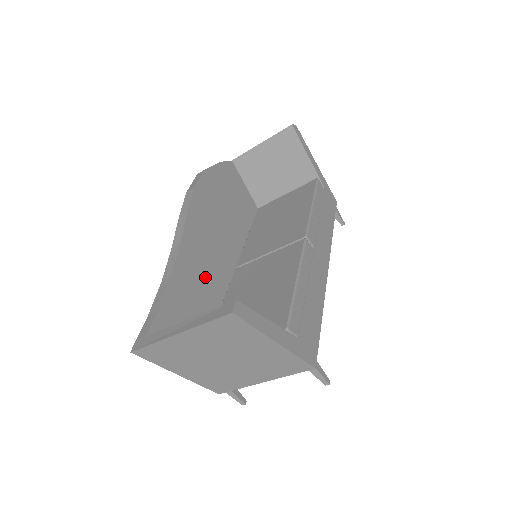
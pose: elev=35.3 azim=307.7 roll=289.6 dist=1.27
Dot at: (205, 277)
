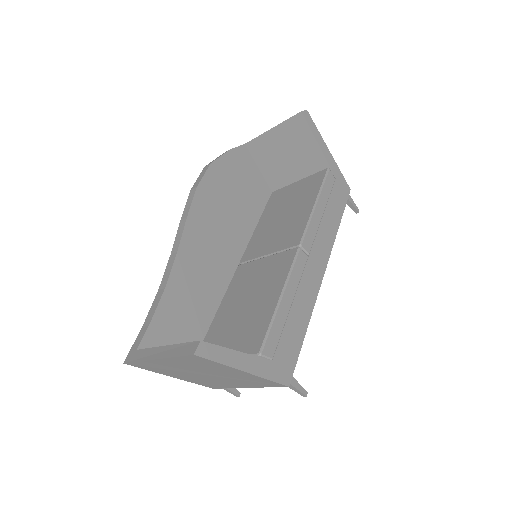
Dot at: (203, 280)
